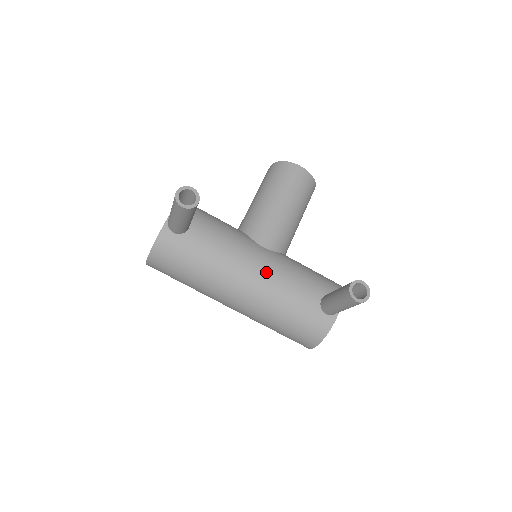
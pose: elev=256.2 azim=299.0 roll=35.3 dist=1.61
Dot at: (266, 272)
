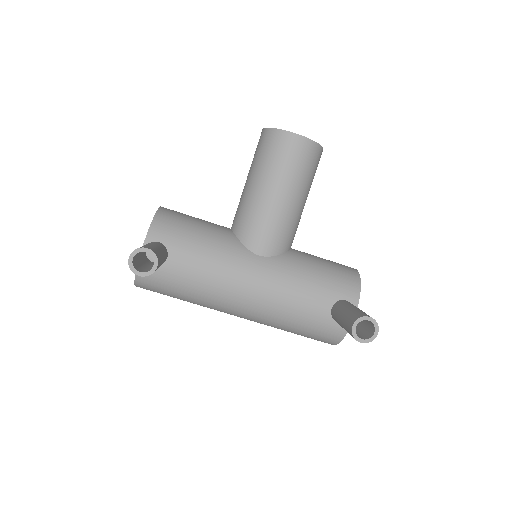
Dot at: (264, 289)
